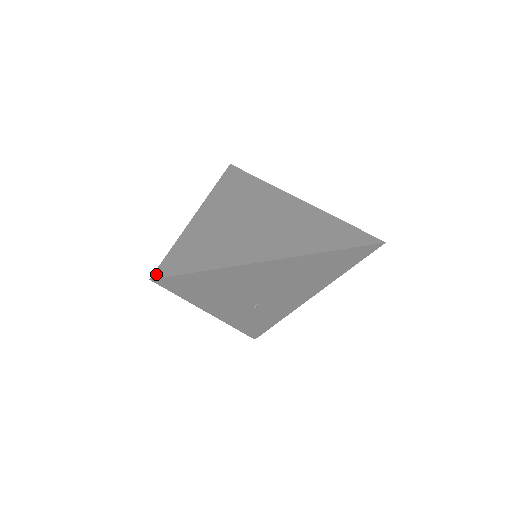
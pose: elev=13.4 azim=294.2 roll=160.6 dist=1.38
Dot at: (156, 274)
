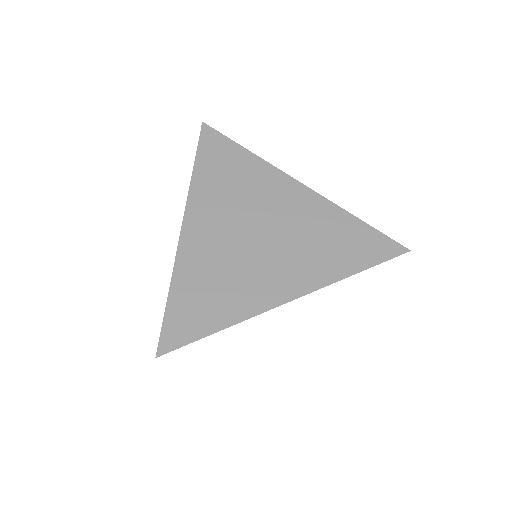
Dot at: (161, 348)
